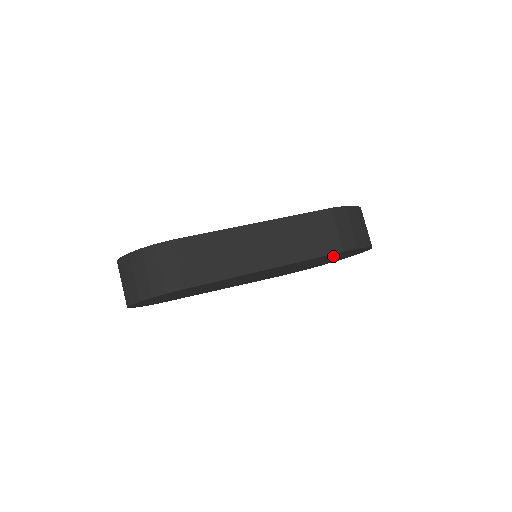
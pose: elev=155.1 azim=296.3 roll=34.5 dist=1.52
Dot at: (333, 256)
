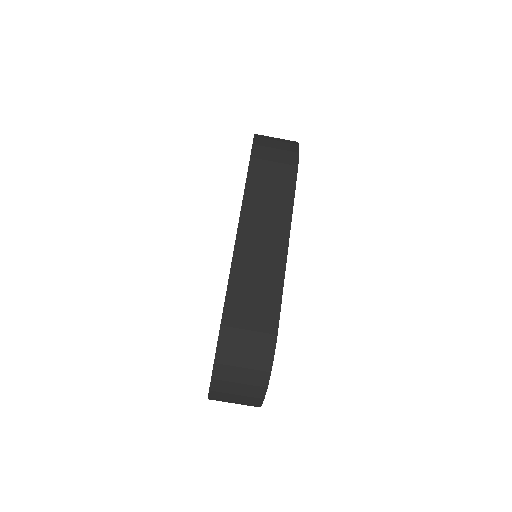
Dot at: occluded
